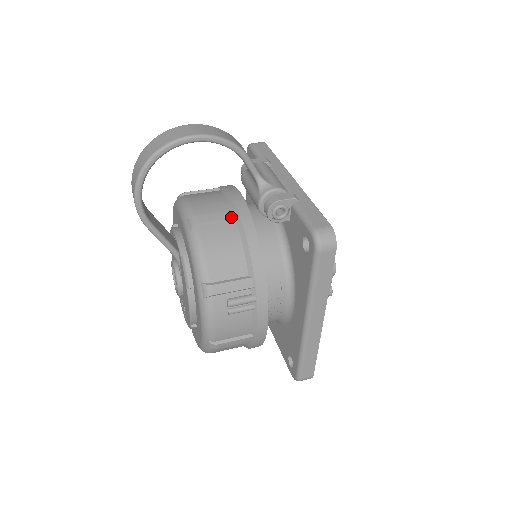
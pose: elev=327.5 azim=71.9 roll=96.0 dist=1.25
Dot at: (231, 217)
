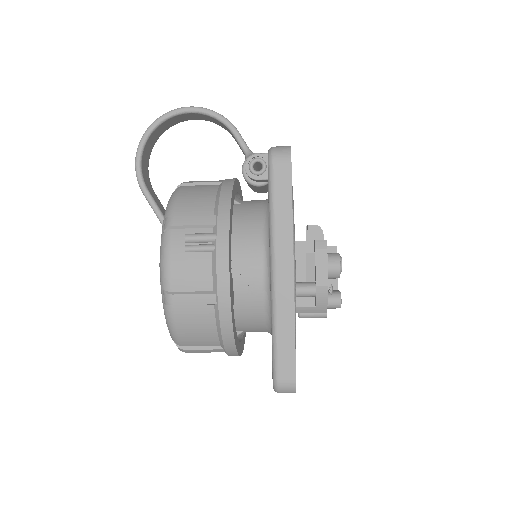
Dot at: (216, 181)
